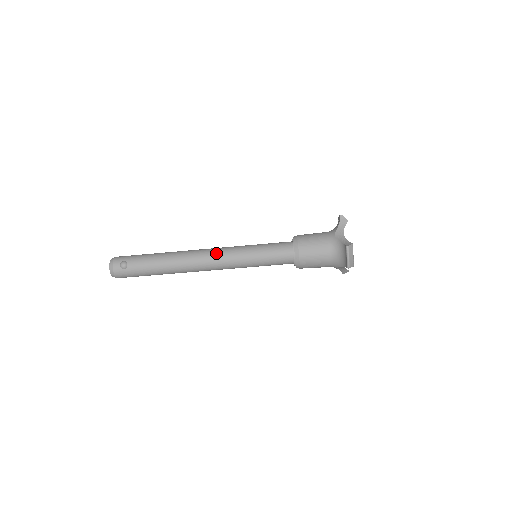
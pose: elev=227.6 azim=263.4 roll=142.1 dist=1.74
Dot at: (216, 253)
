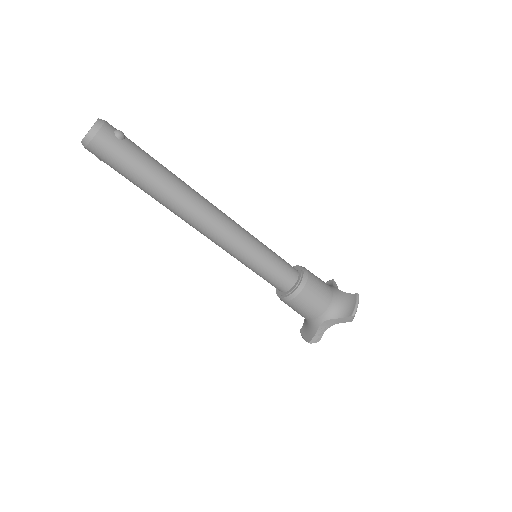
Dot at: occluded
